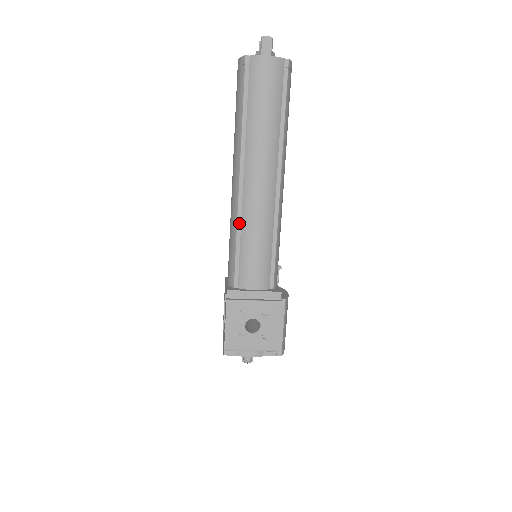
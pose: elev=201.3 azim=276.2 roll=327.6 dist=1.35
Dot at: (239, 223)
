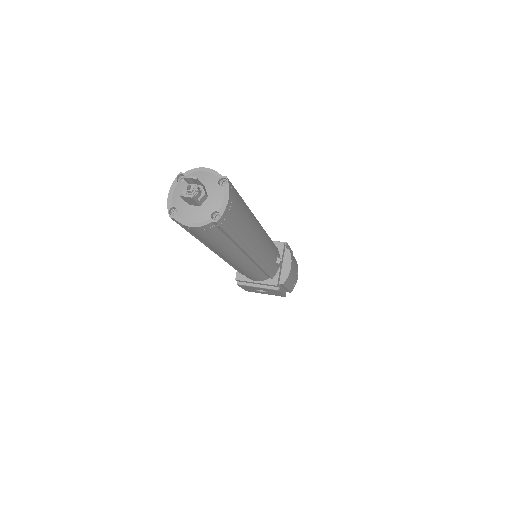
Dot at: (228, 262)
